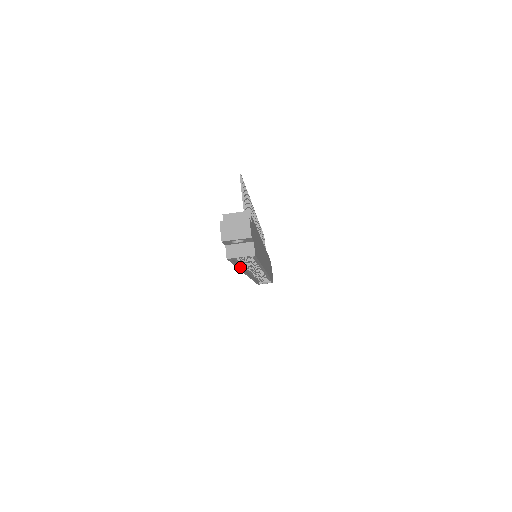
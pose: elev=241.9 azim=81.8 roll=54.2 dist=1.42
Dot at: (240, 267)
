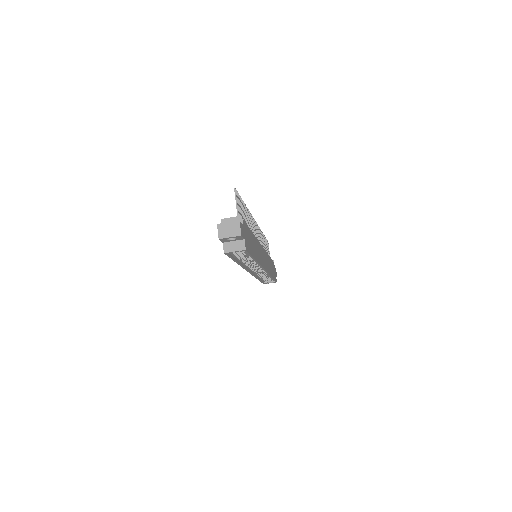
Dot at: (239, 263)
